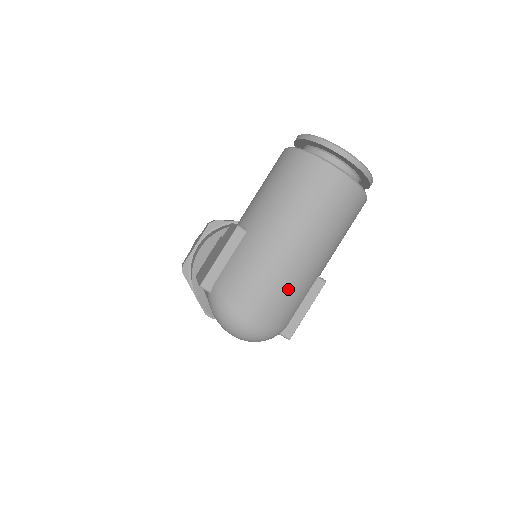
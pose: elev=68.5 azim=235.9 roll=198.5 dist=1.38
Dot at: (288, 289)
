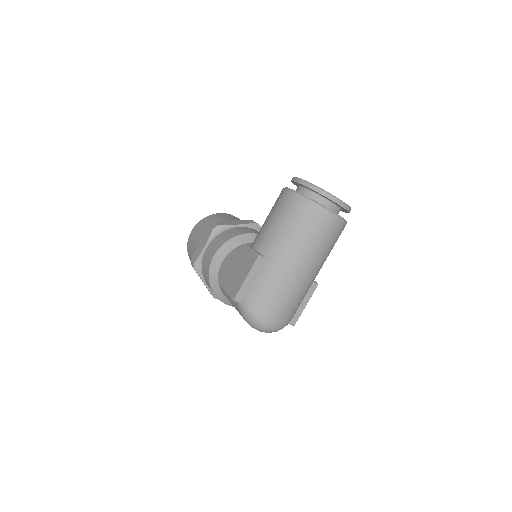
Dot at: (297, 297)
